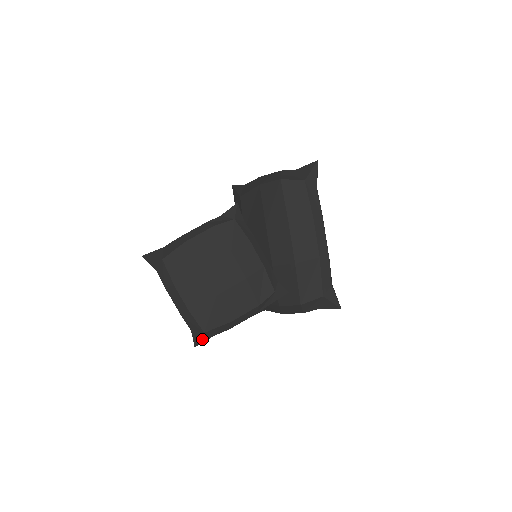
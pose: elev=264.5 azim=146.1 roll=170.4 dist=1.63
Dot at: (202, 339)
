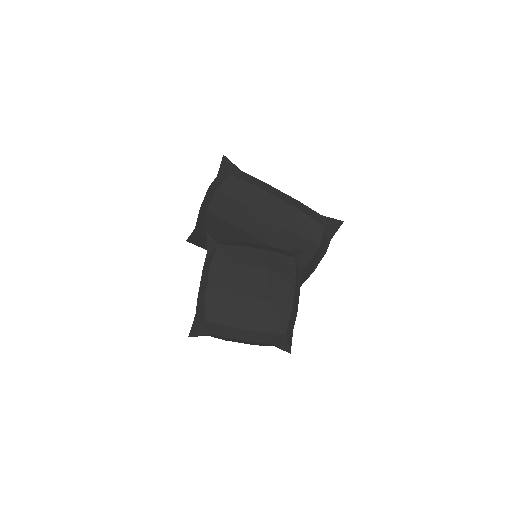
Dot at: (289, 341)
